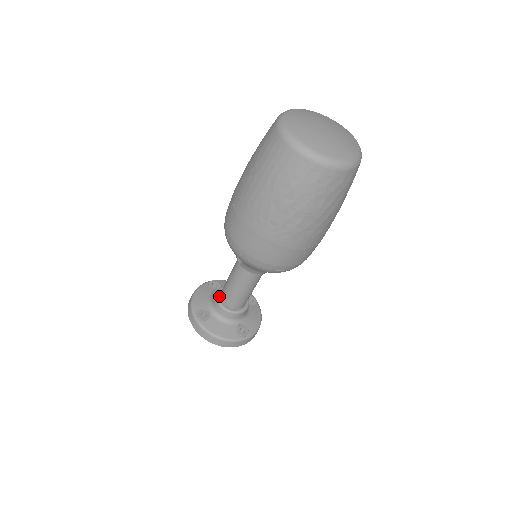
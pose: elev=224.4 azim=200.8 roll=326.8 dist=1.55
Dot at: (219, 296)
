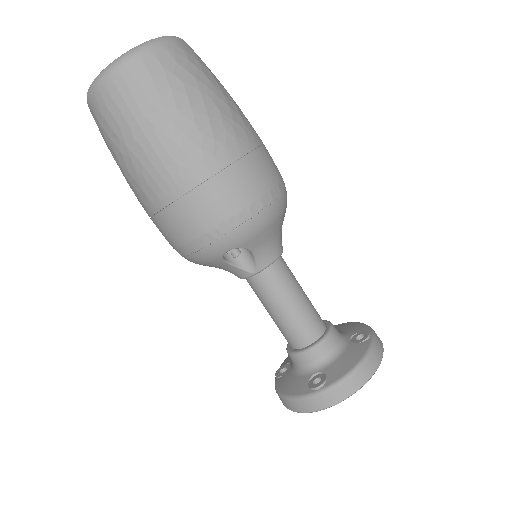
Dot at: (297, 350)
